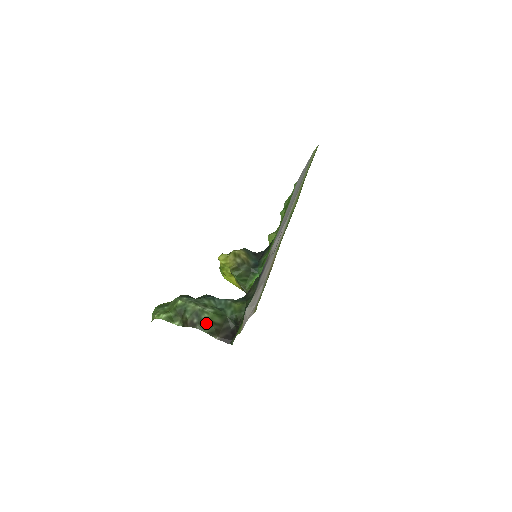
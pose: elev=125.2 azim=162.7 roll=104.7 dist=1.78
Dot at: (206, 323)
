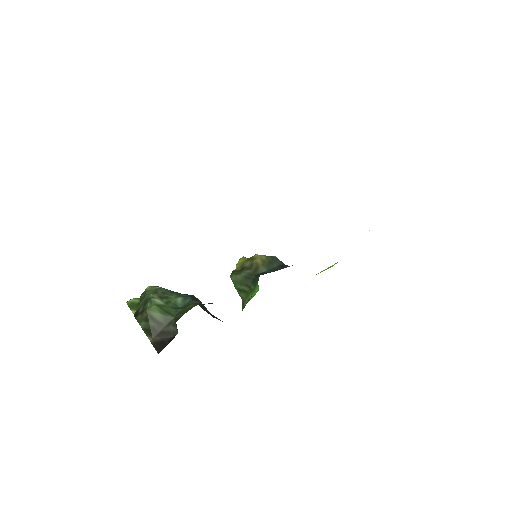
Dot at: (144, 314)
